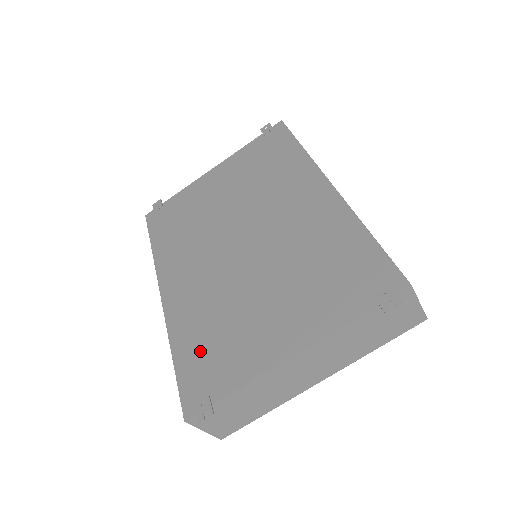
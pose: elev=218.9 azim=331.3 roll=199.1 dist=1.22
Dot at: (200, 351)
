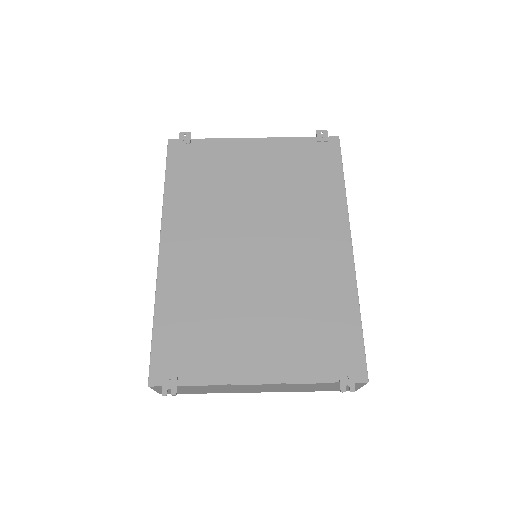
Dot at: (182, 330)
